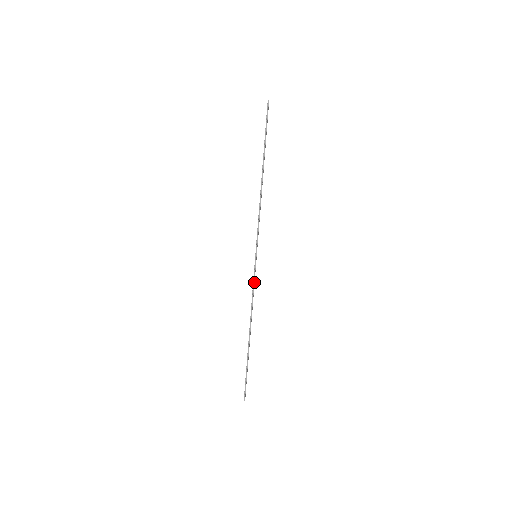
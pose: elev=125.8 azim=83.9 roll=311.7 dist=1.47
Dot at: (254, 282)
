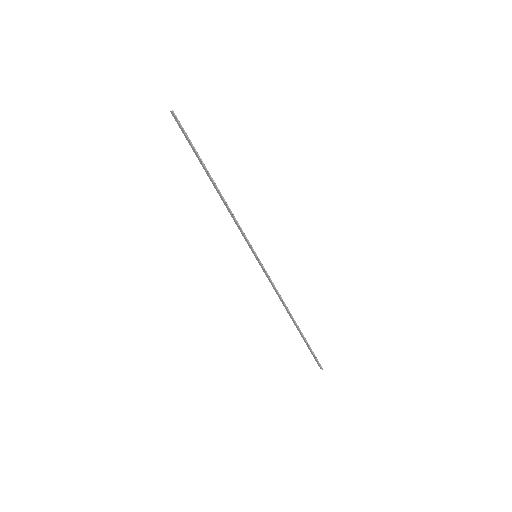
Dot at: (269, 278)
